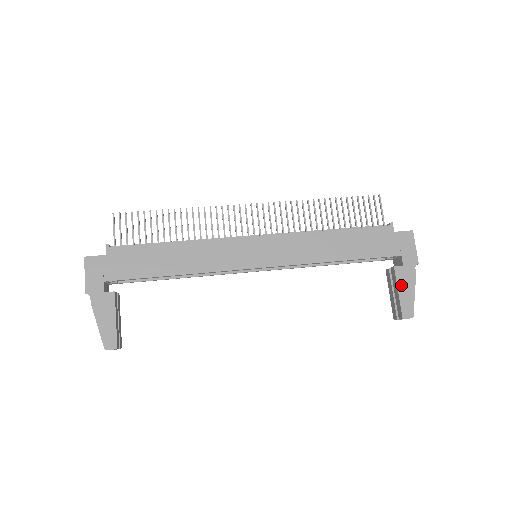
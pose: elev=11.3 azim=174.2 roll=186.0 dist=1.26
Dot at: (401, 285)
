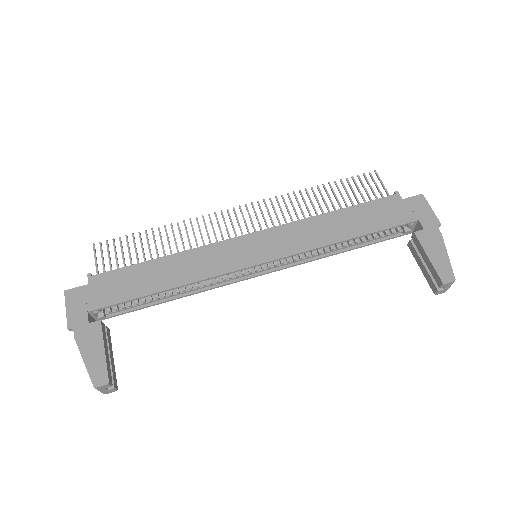
Dot at: (429, 249)
